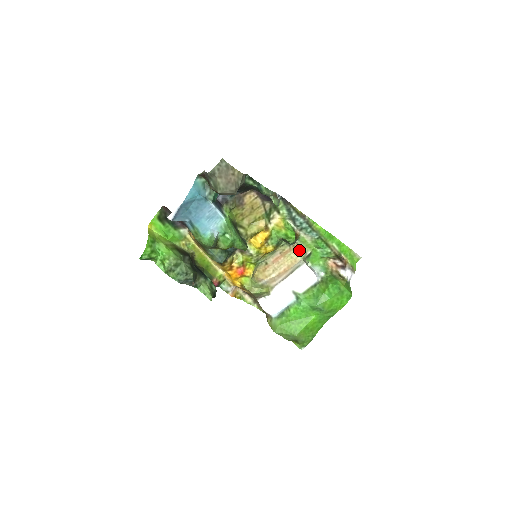
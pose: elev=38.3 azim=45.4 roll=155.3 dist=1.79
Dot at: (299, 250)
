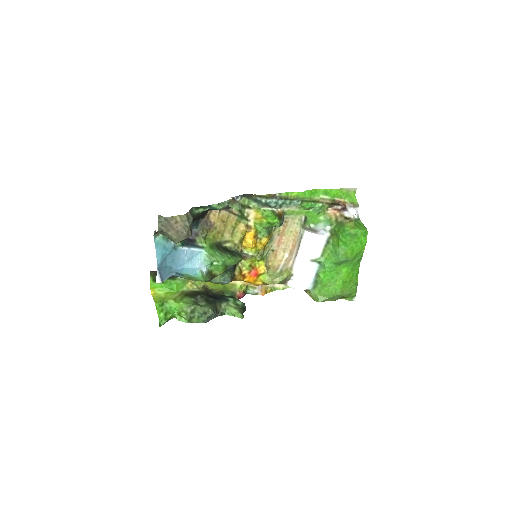
Dot at: (293, 221)
